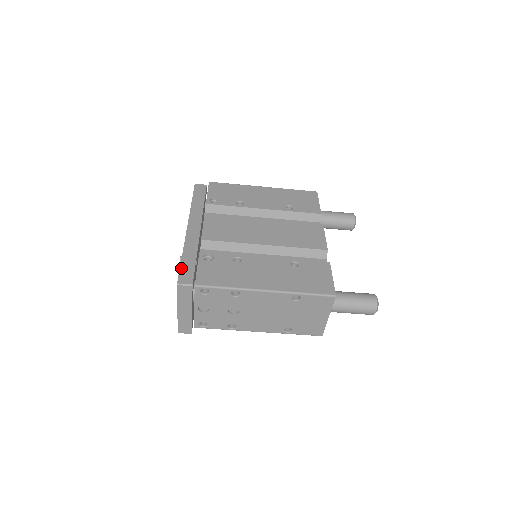
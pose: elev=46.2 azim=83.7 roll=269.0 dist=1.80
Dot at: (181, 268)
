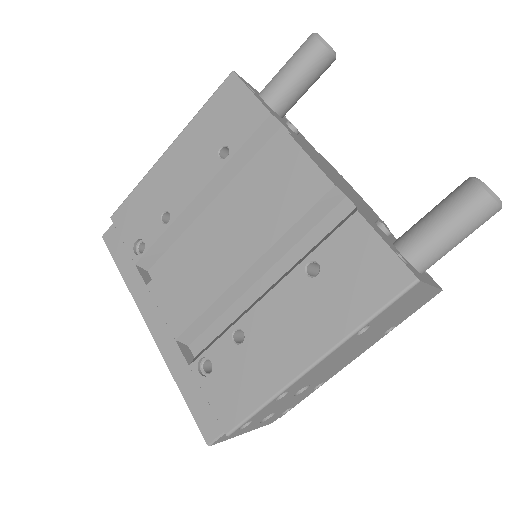
Dot at: (192, 413)
